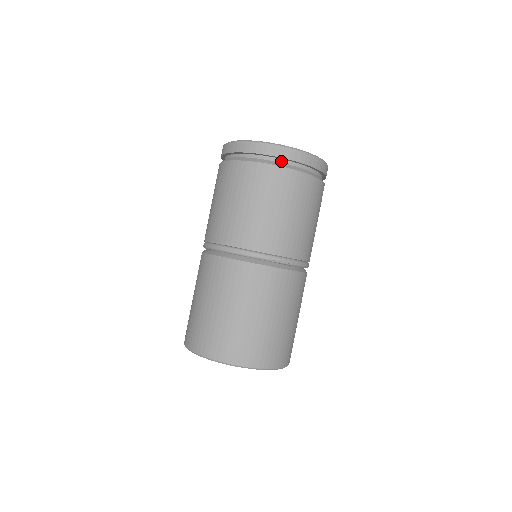
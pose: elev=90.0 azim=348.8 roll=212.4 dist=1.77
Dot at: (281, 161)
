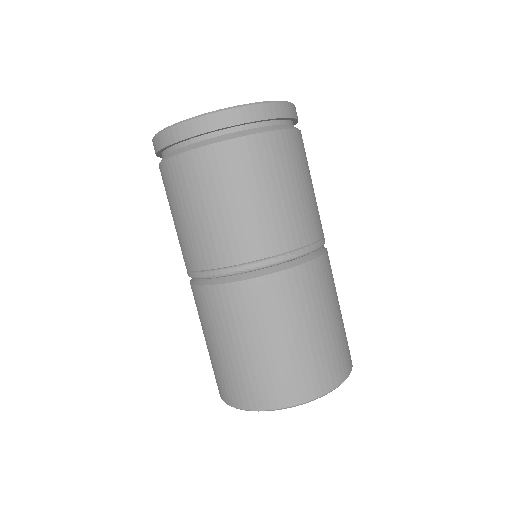
Dot at: (172, 149)
